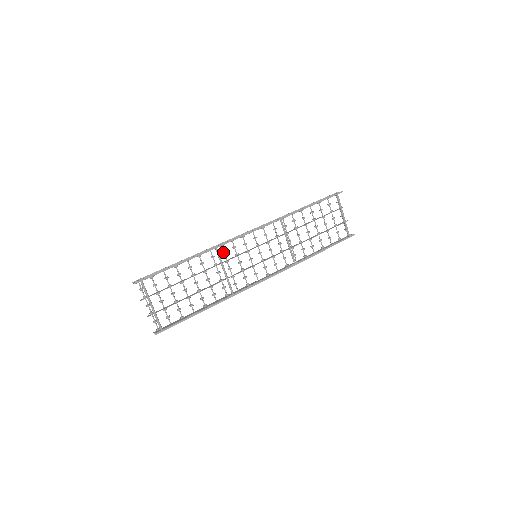
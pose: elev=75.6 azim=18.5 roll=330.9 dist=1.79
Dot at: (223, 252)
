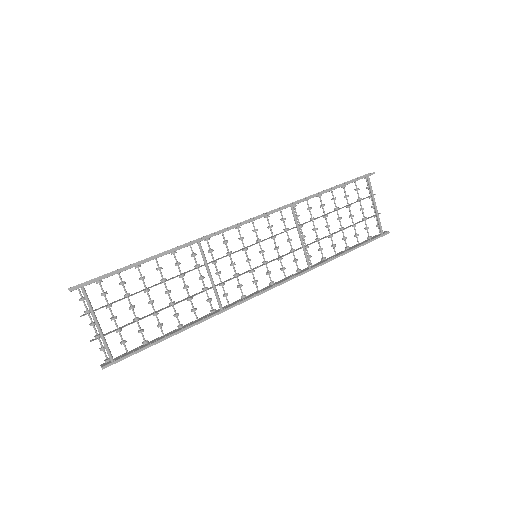
Dot at: (209, 248)
